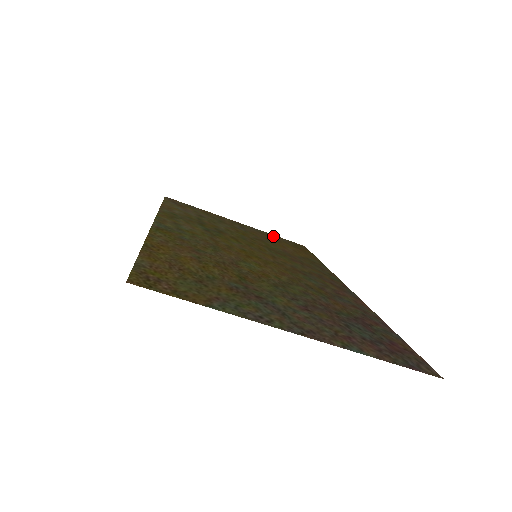
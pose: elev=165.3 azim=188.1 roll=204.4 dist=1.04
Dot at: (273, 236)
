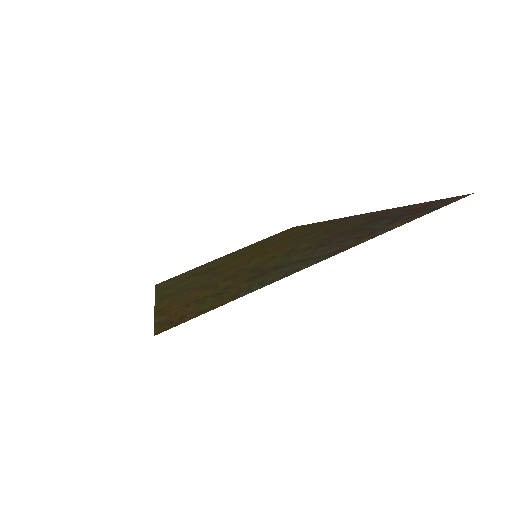
Dot at: (262, 240)
